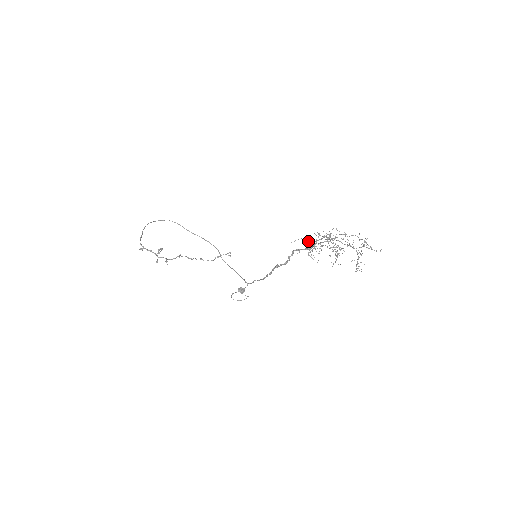
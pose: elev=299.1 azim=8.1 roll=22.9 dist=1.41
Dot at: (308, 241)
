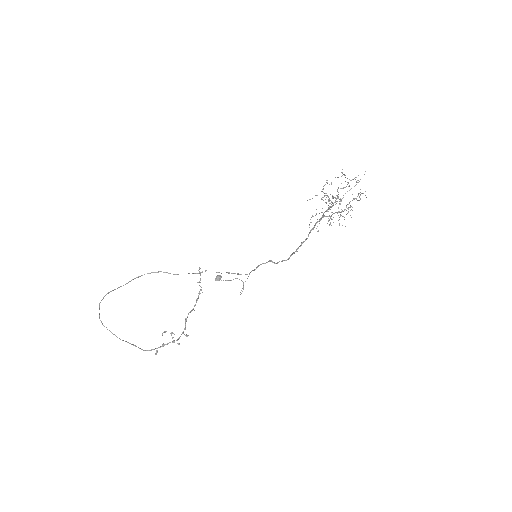
Dot at: occluded
